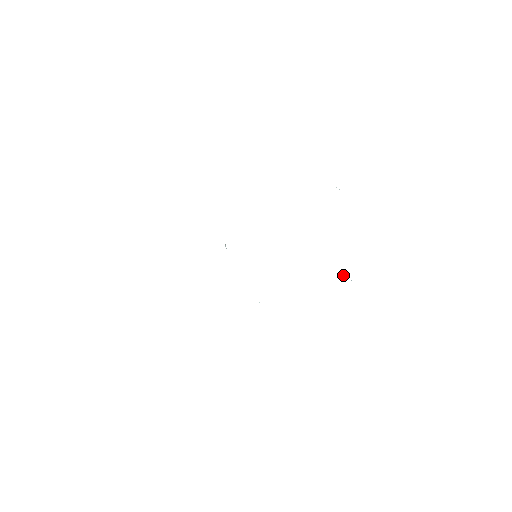
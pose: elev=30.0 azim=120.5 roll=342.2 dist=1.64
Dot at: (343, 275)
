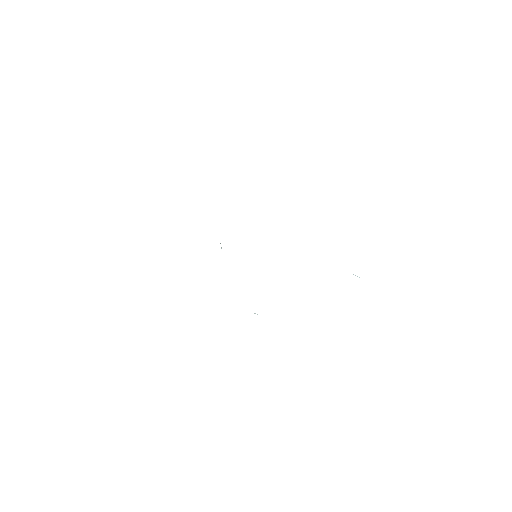
Dot at: occluded
